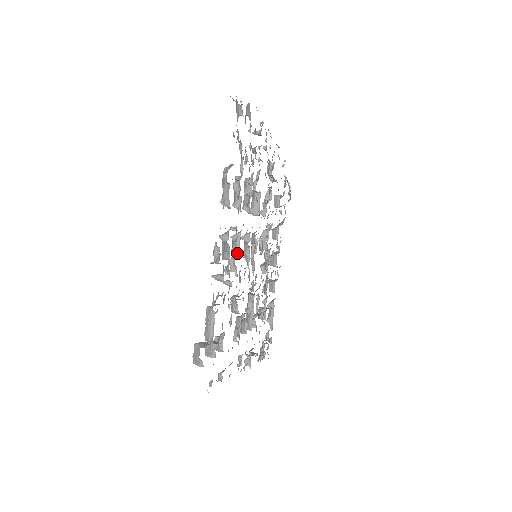
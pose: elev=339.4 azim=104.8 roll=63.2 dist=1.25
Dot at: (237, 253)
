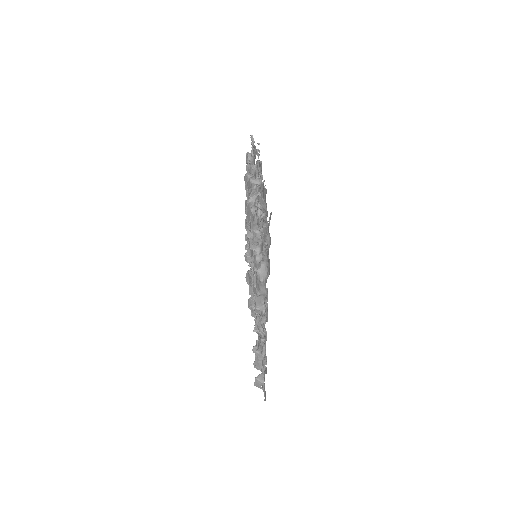
Dot at: occluded
